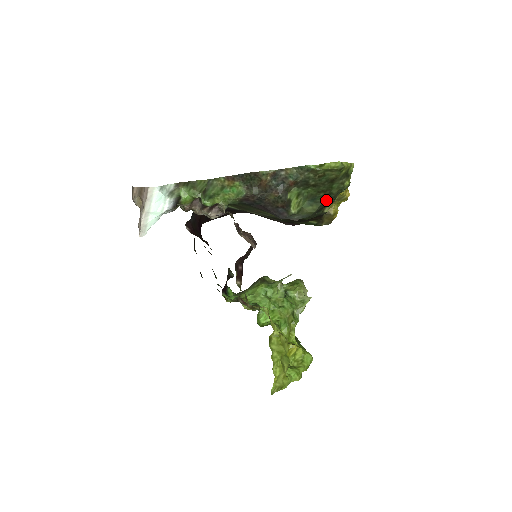
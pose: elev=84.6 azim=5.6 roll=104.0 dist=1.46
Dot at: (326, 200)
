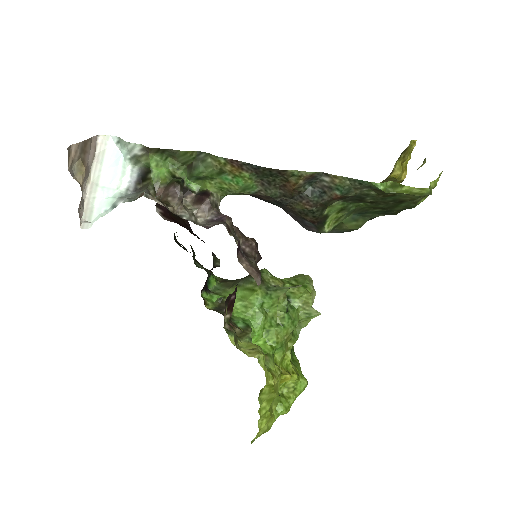
Dot at: (380, 214)
